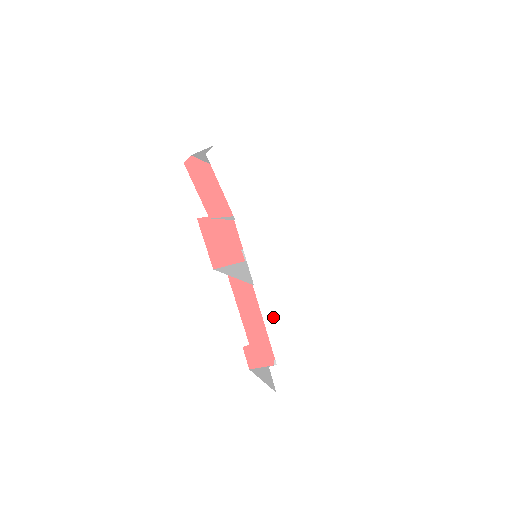
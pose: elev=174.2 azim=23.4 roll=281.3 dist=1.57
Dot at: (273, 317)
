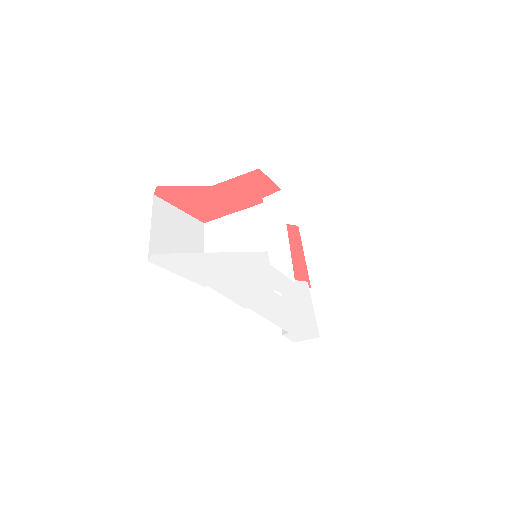
Dot at: (274, 316)
